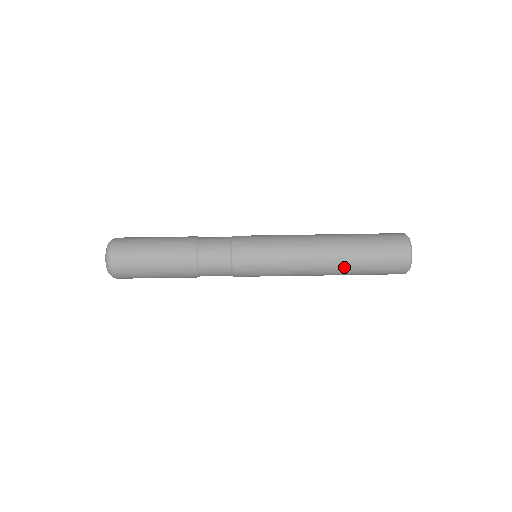
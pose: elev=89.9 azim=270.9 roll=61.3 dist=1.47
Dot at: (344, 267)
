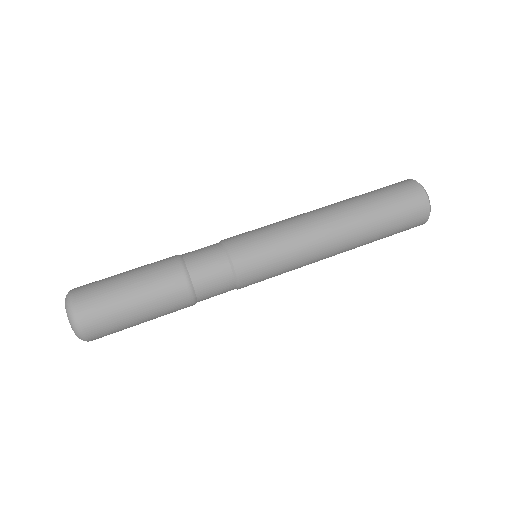
Dot at: (359, 219)
